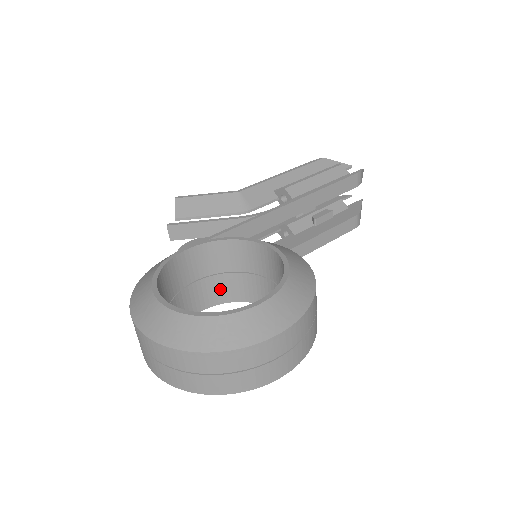
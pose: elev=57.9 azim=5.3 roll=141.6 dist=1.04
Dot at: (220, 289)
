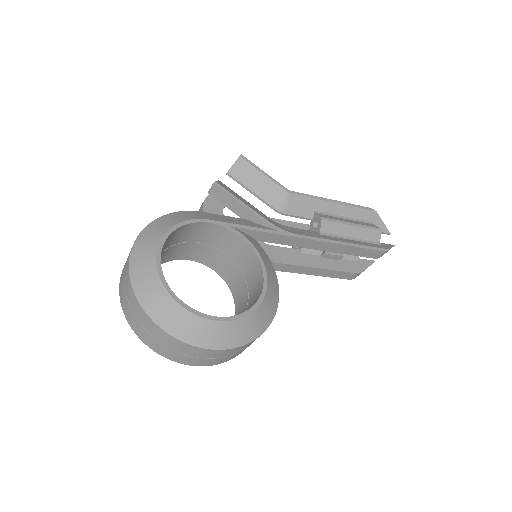
Dot at: (212, 258)
